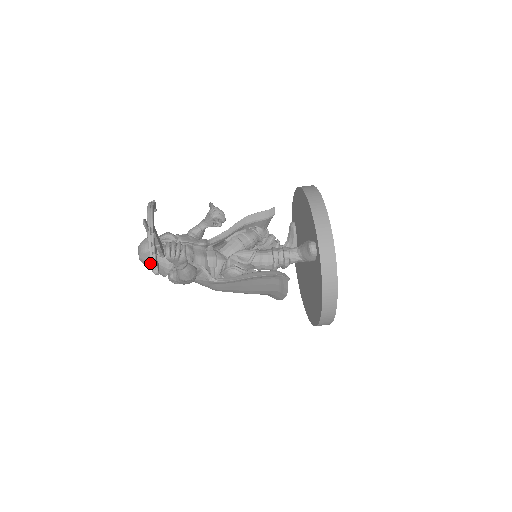
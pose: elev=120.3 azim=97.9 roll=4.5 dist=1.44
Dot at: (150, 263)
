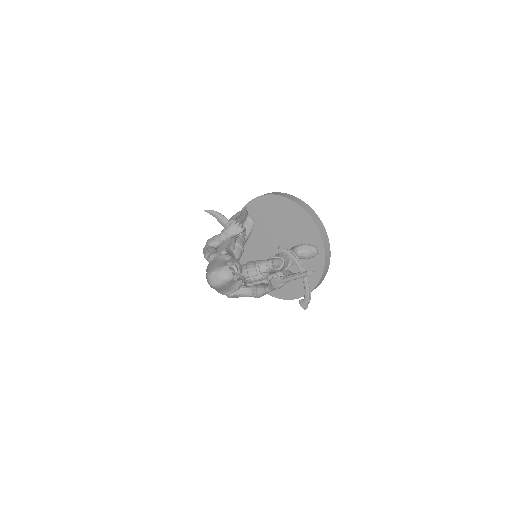
Dot at: (225, 287)
